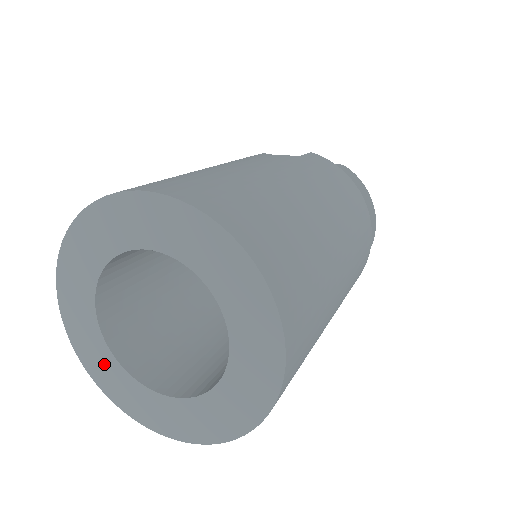
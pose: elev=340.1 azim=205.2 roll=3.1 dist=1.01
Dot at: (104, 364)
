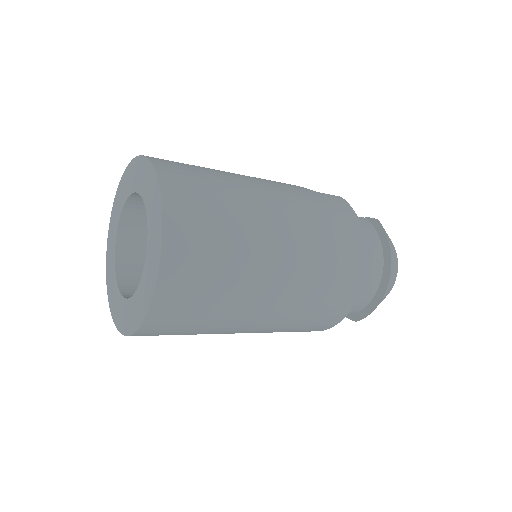
Dot at: (111, 271)
